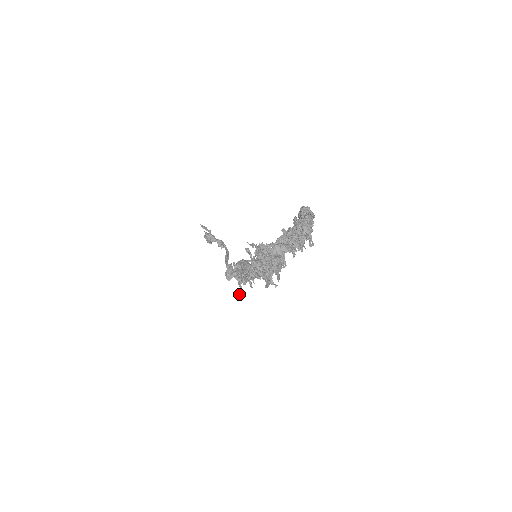
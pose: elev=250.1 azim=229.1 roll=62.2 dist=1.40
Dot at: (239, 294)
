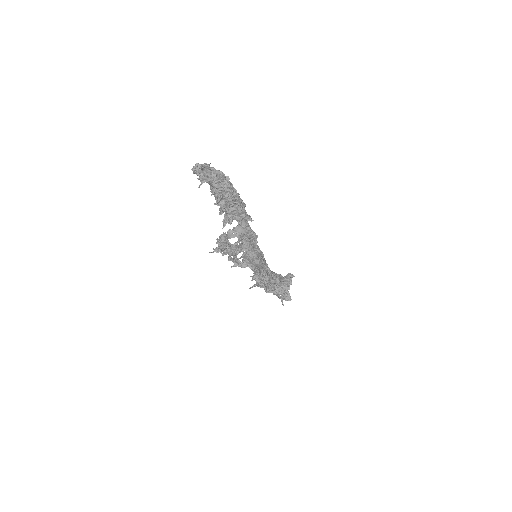
Dot at: occluded
